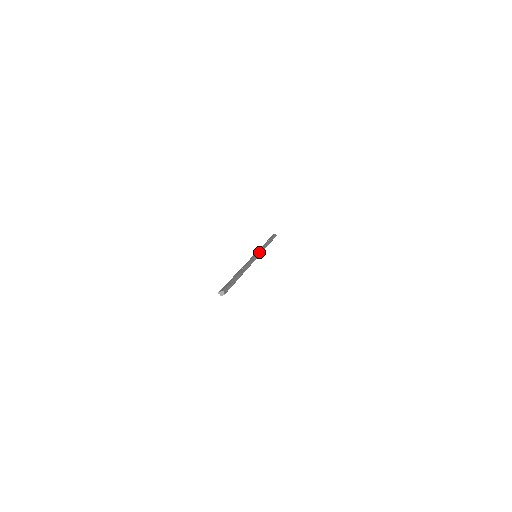
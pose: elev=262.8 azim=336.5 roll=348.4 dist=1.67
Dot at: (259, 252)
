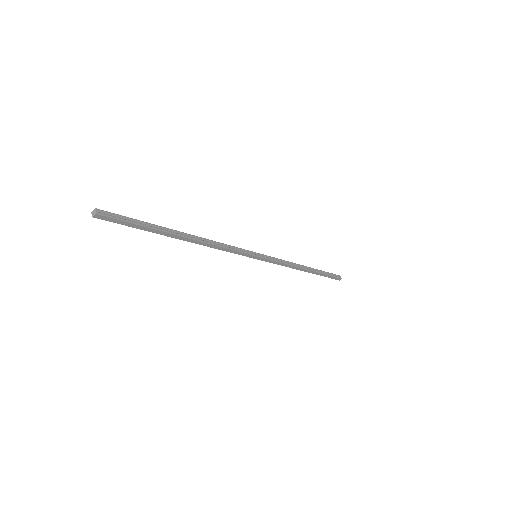
Dot at: (266, 256)
